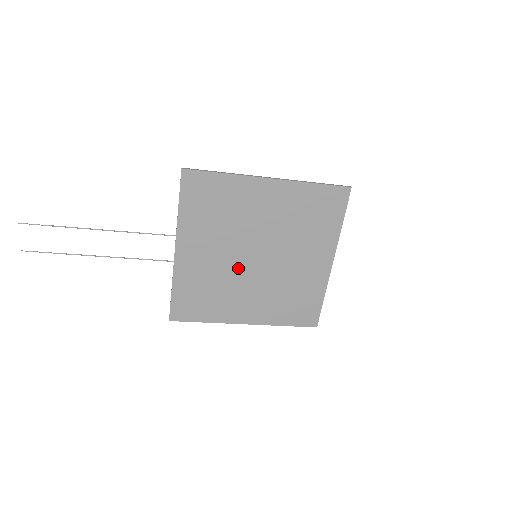
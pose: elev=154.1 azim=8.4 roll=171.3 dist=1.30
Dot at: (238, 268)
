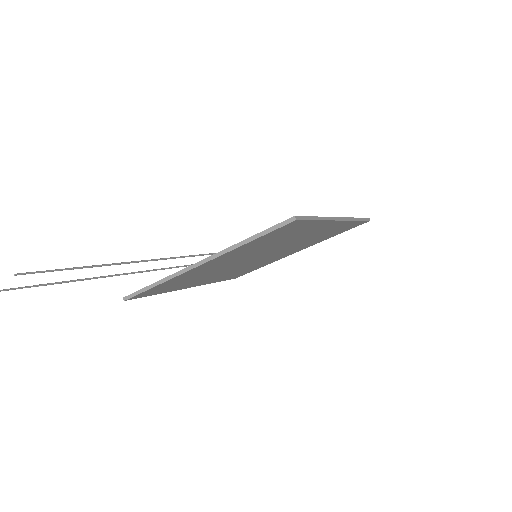
Dot at: (233, 265)
